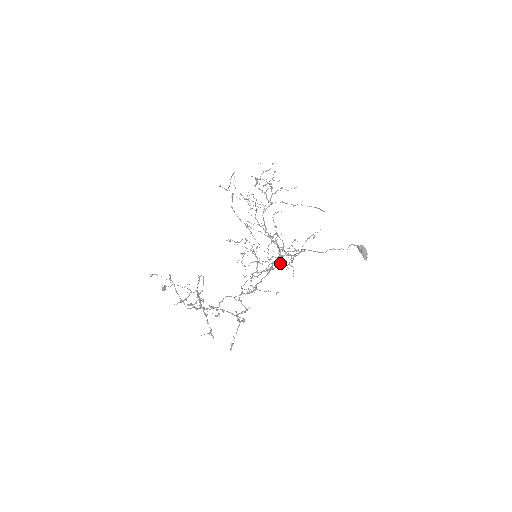
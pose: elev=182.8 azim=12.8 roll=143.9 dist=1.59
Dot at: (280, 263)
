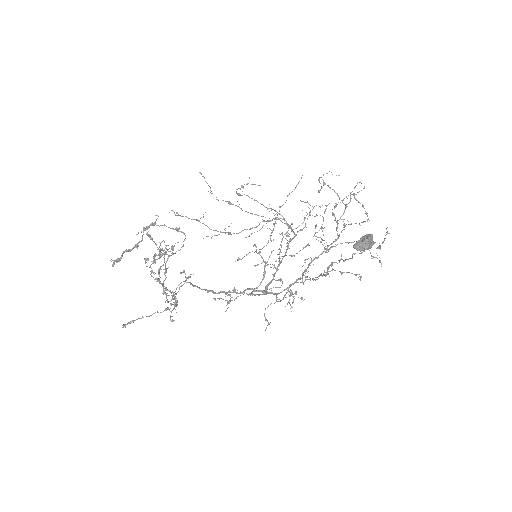
Dot at: (273, 274)
